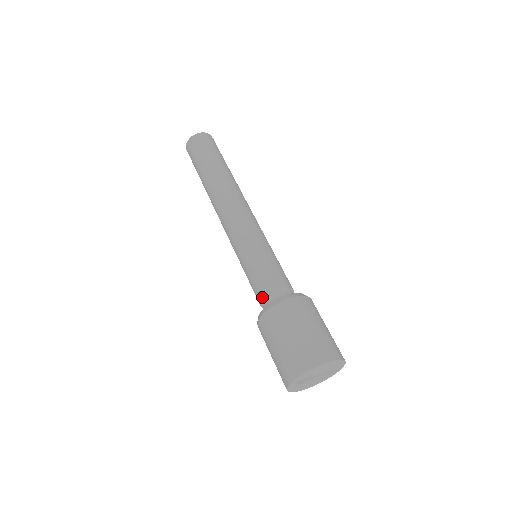
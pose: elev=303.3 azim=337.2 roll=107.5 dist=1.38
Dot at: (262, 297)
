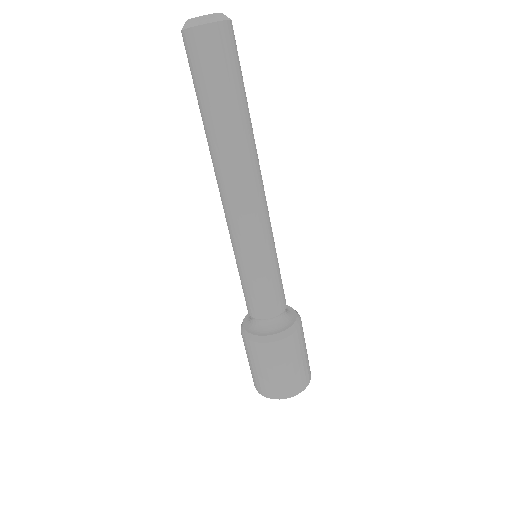
Dot at: (254, 316)
